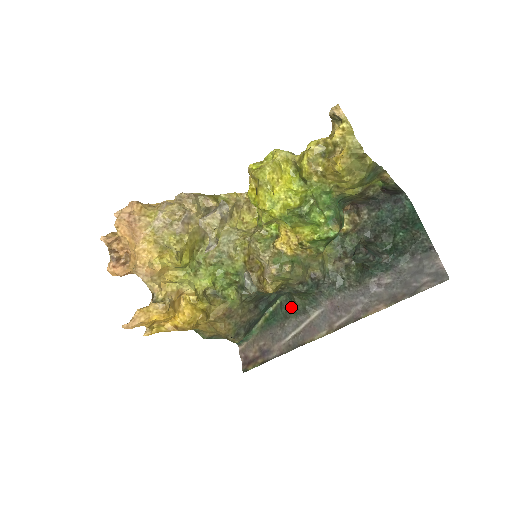
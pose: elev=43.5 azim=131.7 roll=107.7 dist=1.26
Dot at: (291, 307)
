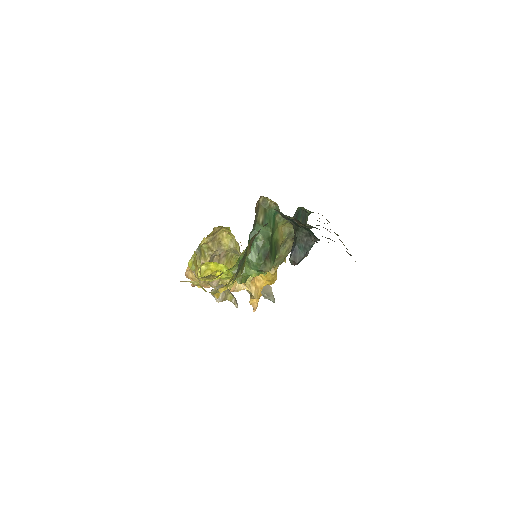
Dot at: occluded
